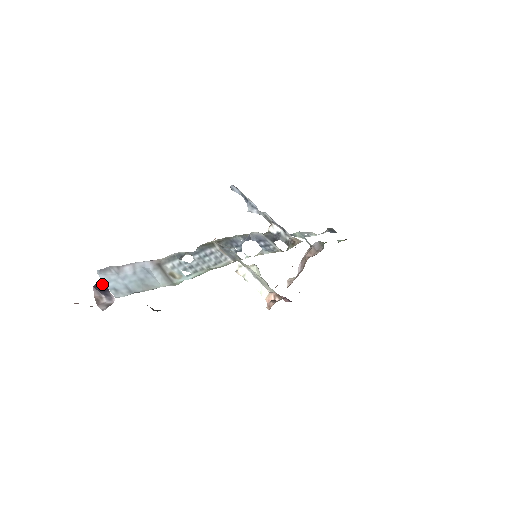
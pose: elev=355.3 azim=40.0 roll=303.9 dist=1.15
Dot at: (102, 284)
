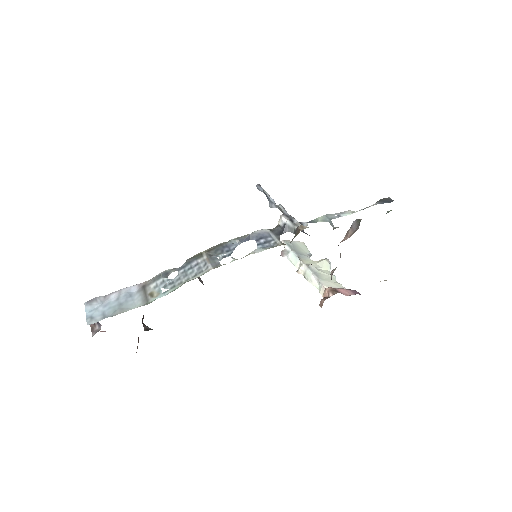
Dot at: occluded
